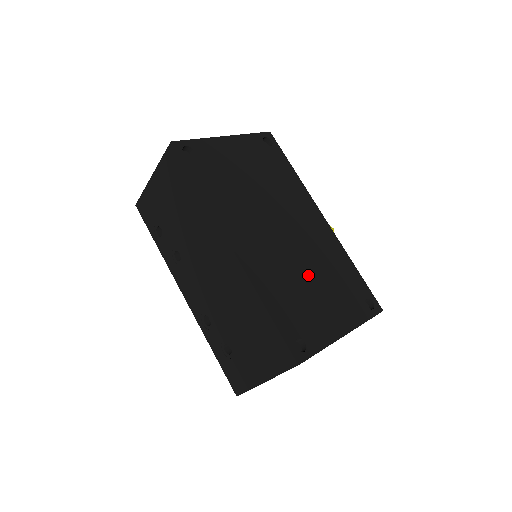
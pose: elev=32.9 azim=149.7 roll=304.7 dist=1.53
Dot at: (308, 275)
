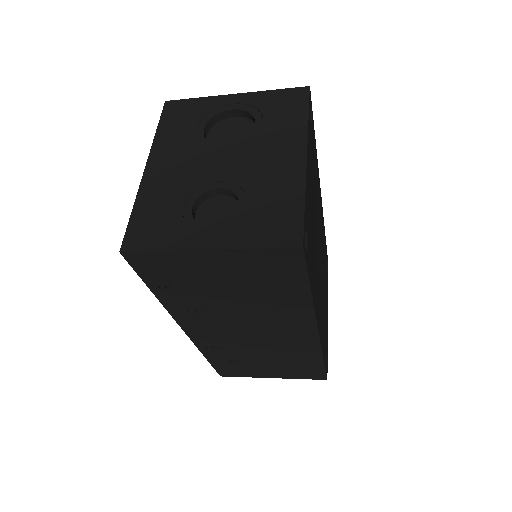
Dot at: occluded
